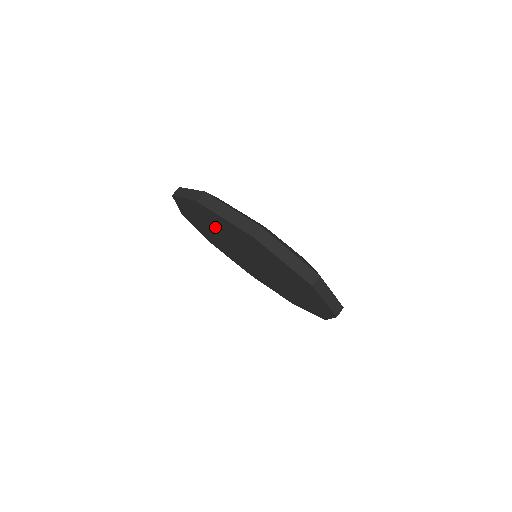
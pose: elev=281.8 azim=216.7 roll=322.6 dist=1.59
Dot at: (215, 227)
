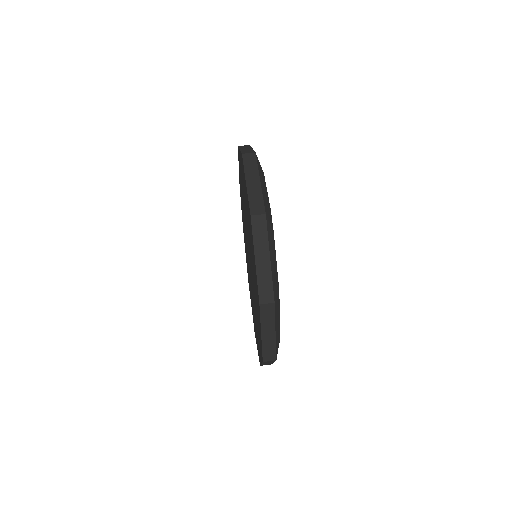
Dot at: occluded
